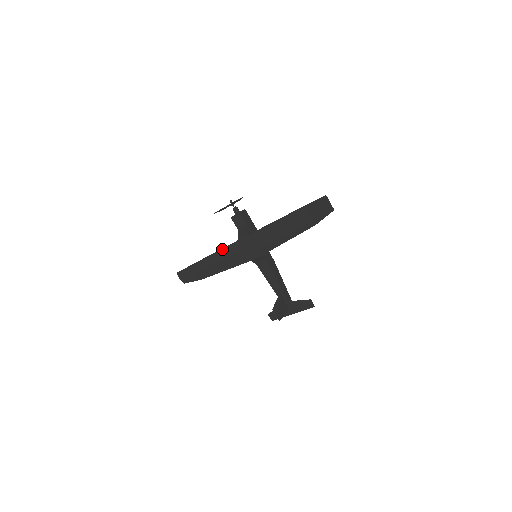
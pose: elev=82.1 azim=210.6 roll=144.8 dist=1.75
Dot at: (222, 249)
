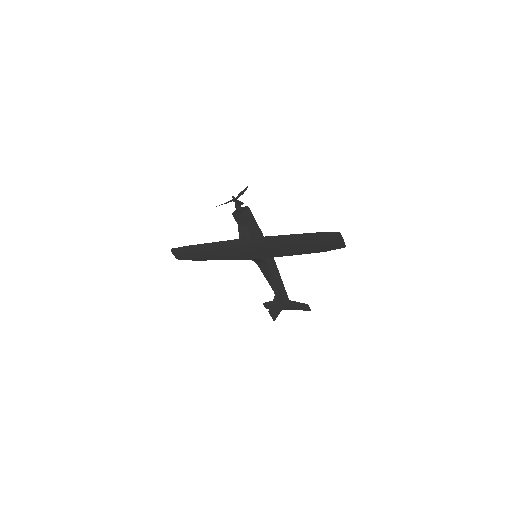
Dot at: (220, 242)
